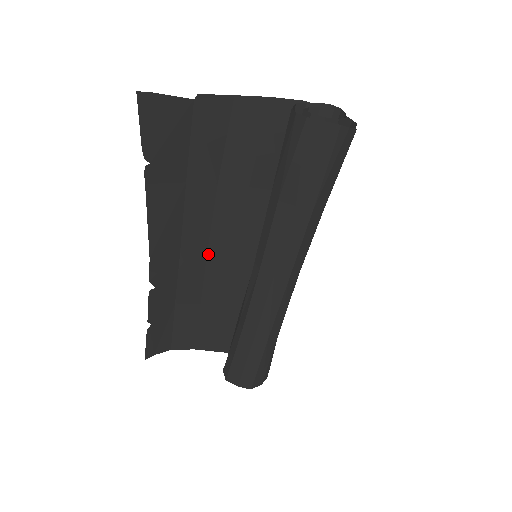
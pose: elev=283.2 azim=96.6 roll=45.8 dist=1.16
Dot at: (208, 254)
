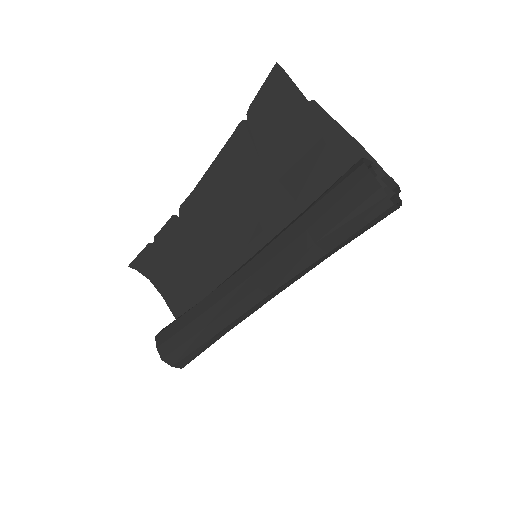
Dot at: (231, 229)
